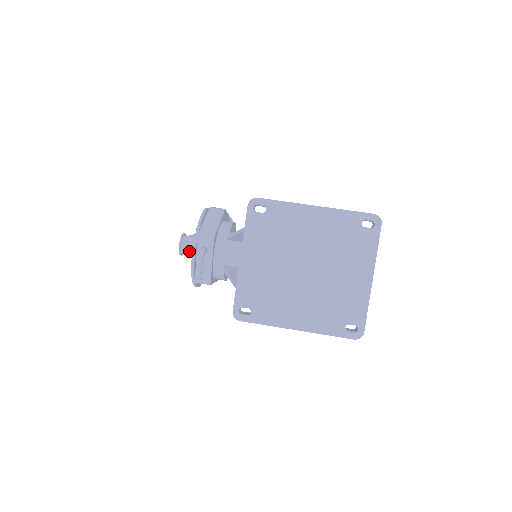
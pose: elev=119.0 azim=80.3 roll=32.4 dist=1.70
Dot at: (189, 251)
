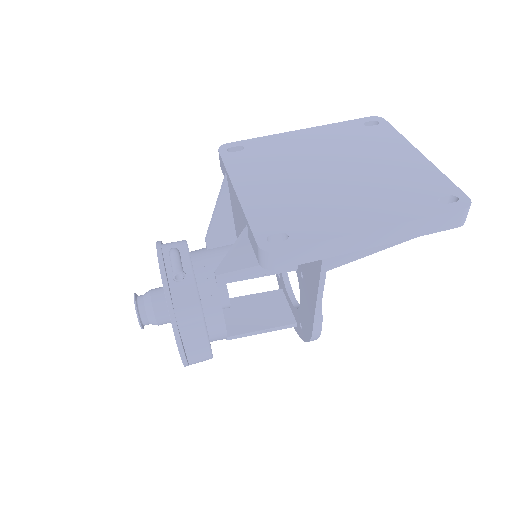
Dot at: (152, 302)
